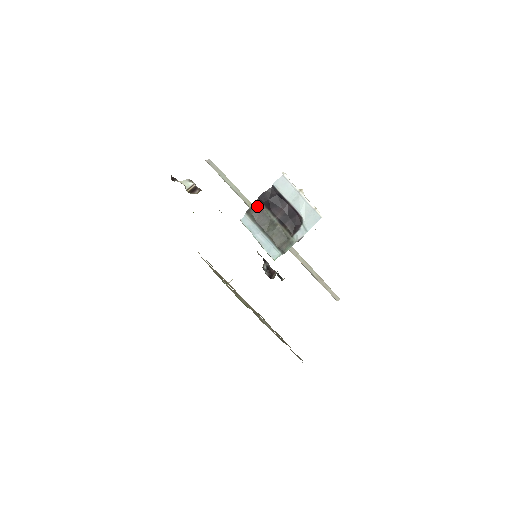
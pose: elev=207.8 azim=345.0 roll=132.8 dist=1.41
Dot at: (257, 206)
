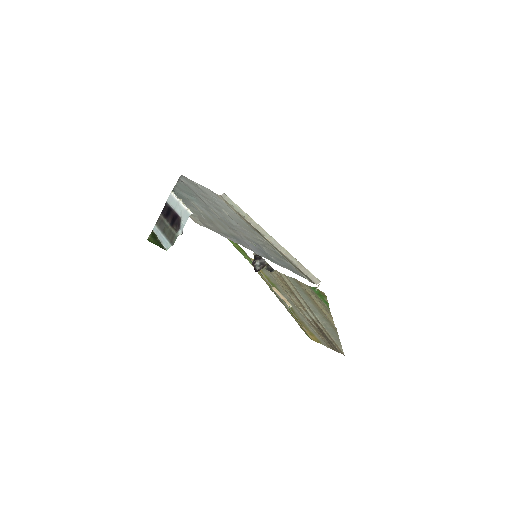
Dot at: (160, 218)
